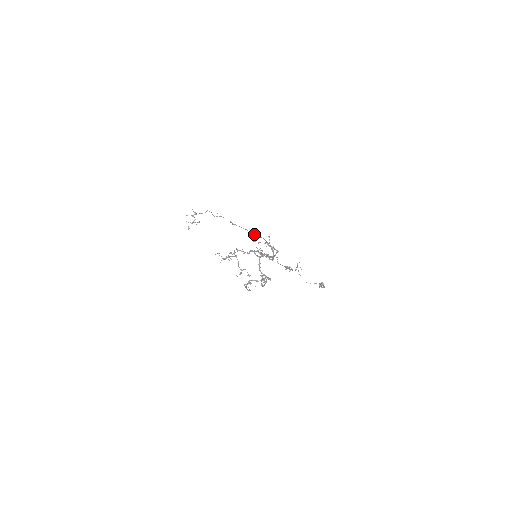
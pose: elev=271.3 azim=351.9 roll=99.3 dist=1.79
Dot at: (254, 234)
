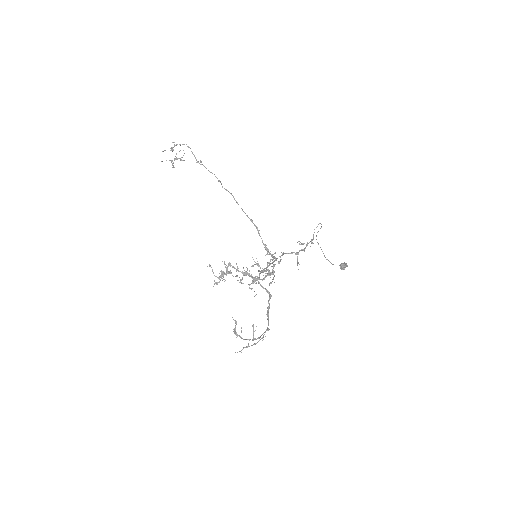
Dot at: occluded
